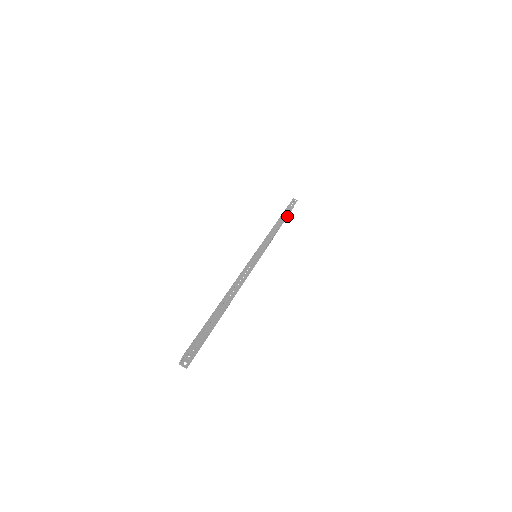
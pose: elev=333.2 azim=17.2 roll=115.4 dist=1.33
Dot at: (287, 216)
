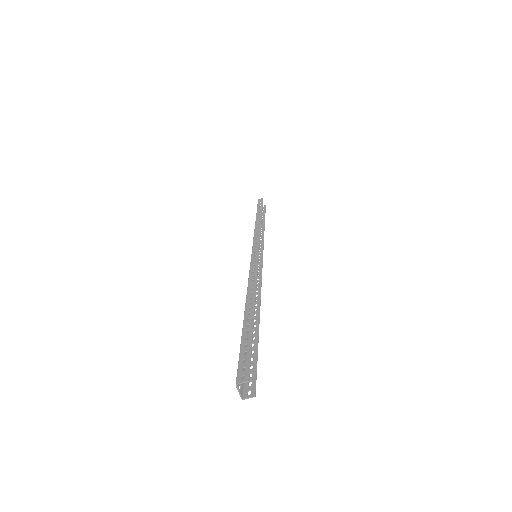
Dot at: (264, 215)
